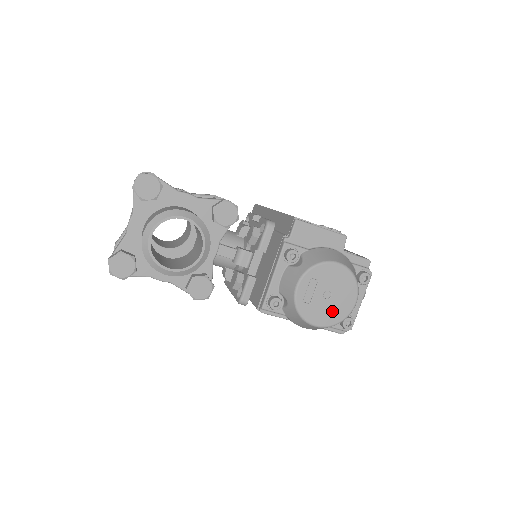
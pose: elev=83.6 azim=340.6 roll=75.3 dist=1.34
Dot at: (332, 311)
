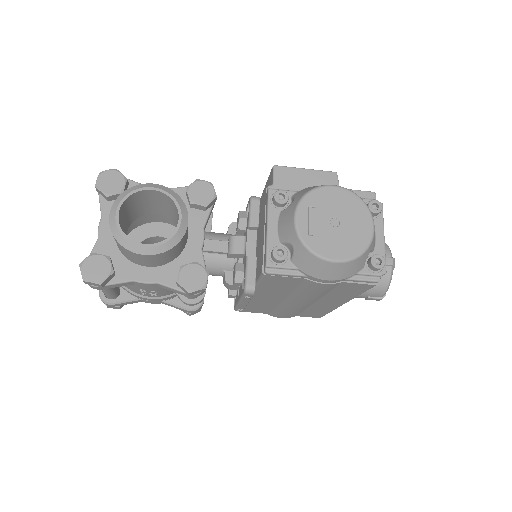
Dot at: (348, 240)
